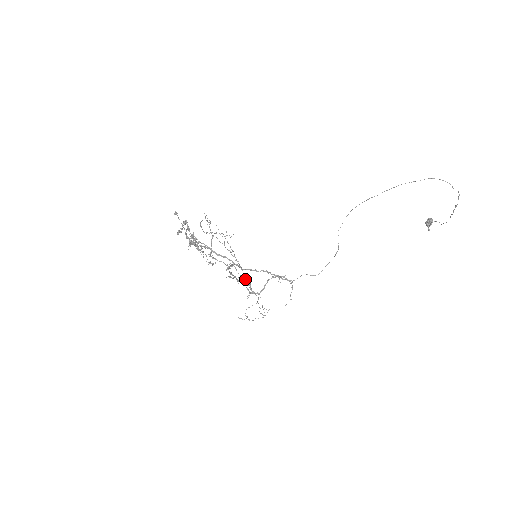
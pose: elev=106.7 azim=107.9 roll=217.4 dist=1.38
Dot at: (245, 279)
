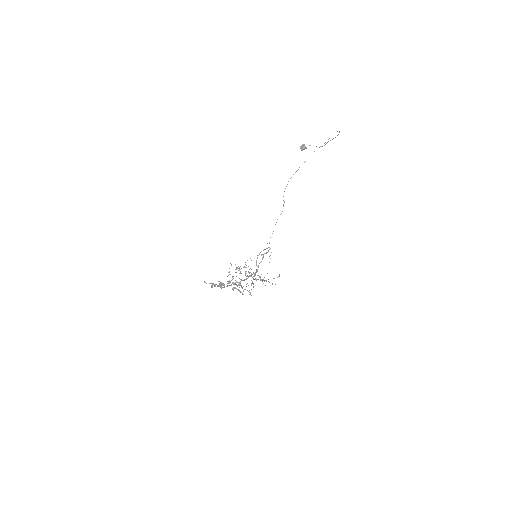
Dot at: (254, 274)
